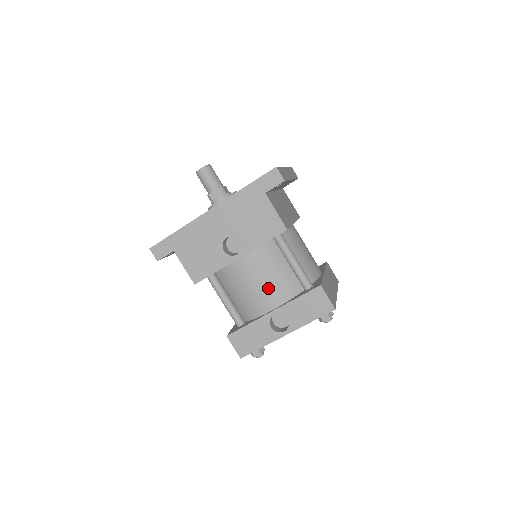
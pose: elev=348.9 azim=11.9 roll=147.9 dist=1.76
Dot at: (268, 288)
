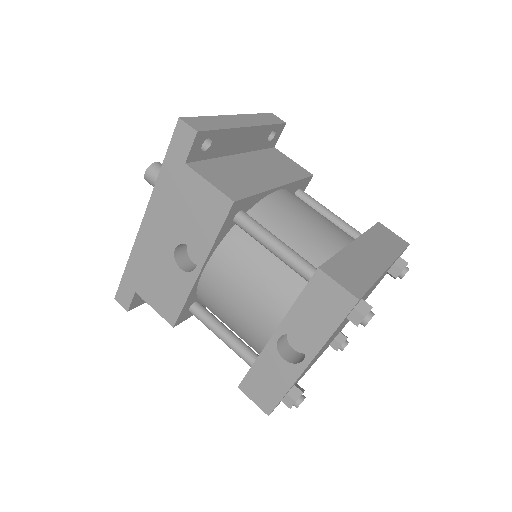
Dot at: (255, 300)
